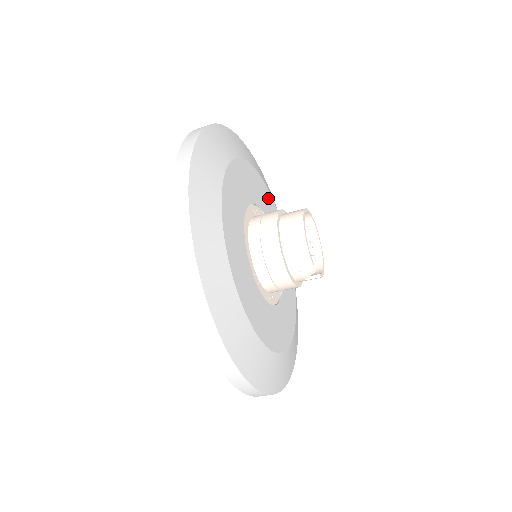
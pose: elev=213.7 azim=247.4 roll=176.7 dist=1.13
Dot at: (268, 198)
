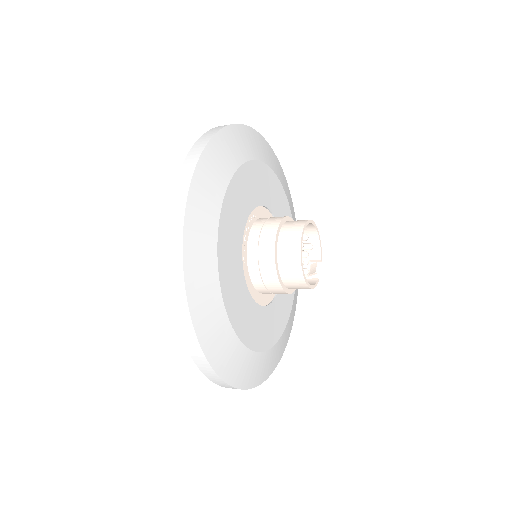
Dot at: (235, 191)
